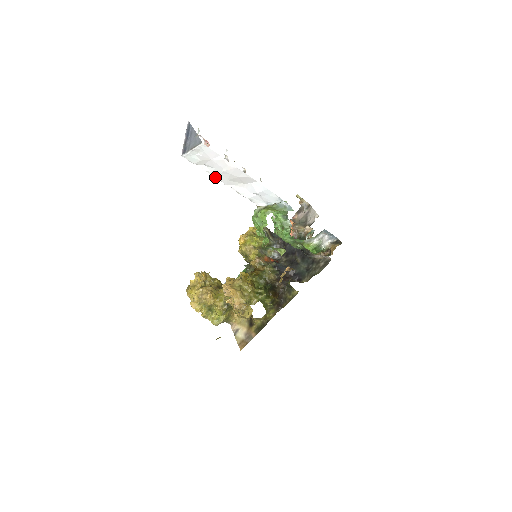
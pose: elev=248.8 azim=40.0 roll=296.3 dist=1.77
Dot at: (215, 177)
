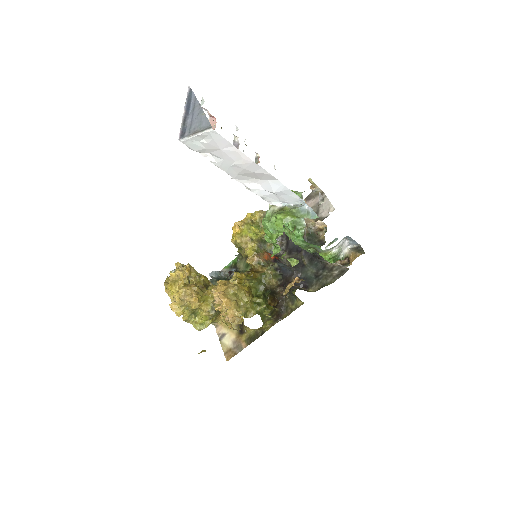
Dot at: (221, 169)
